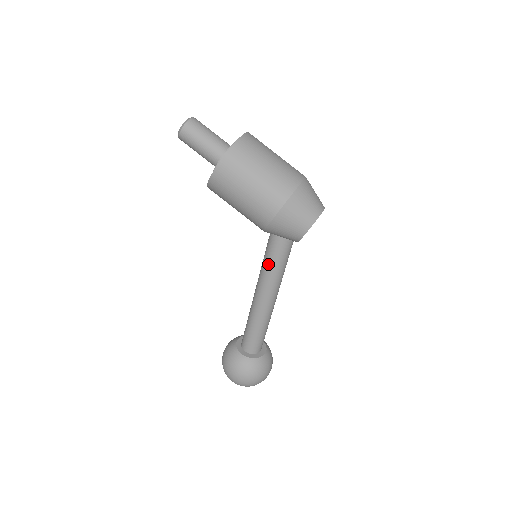
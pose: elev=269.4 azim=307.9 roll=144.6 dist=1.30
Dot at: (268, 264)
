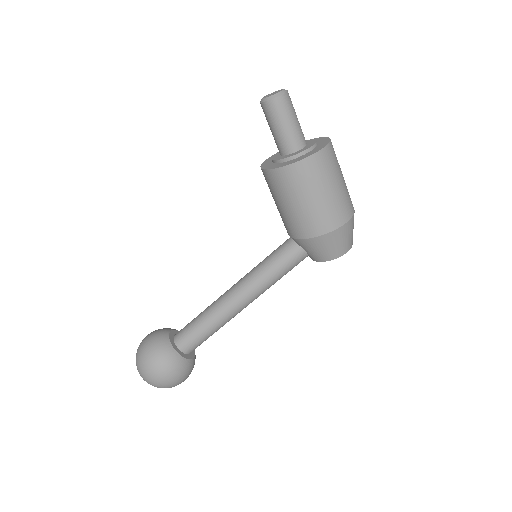
Dot at: (272, 270)
